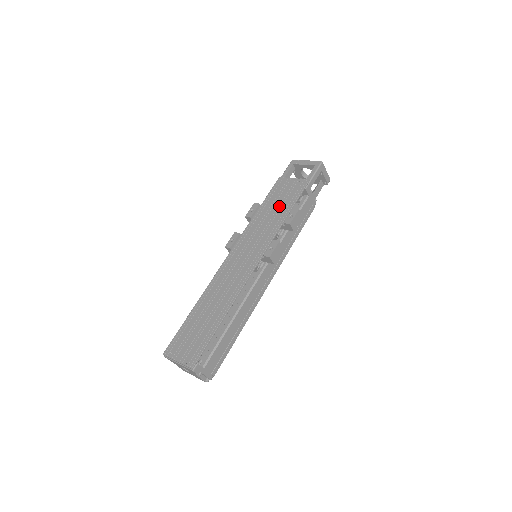
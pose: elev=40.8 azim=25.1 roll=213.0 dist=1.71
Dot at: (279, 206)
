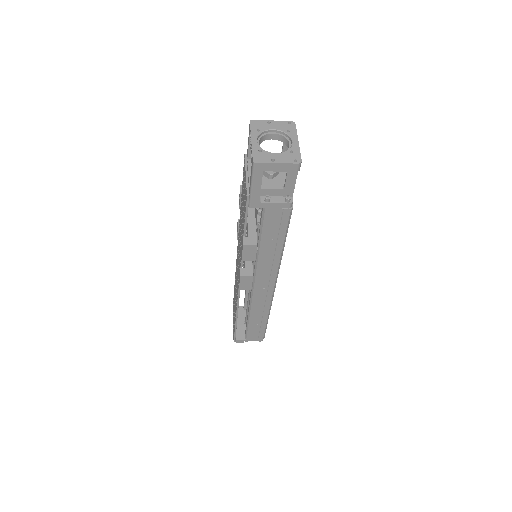
Dot at: (242, 217)
